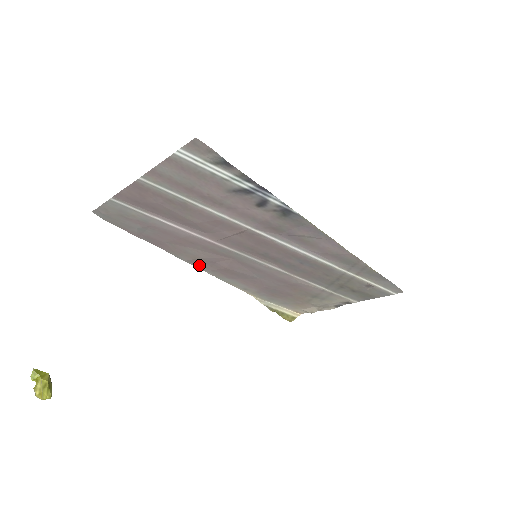
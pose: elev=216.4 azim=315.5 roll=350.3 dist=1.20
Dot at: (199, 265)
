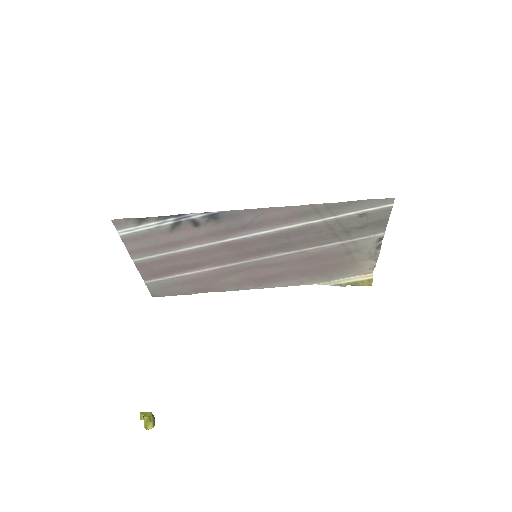
Dot at: (247, 287)
